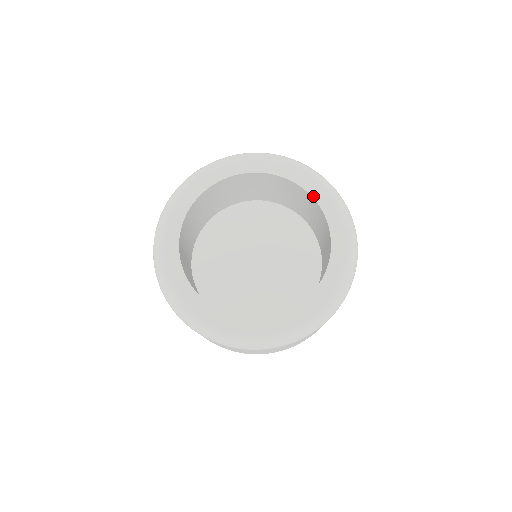
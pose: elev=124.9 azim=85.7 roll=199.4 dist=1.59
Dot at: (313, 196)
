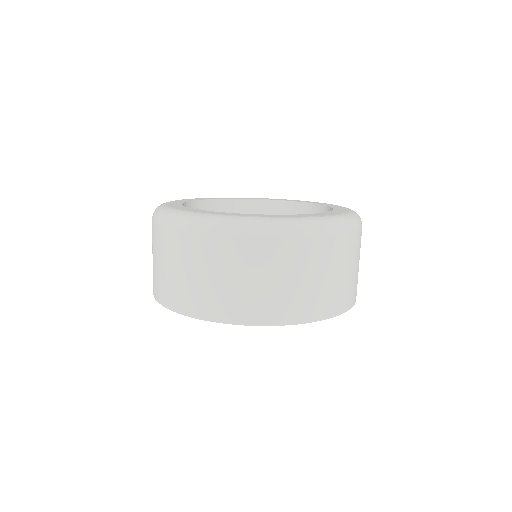
Dot at: (258, 199)
